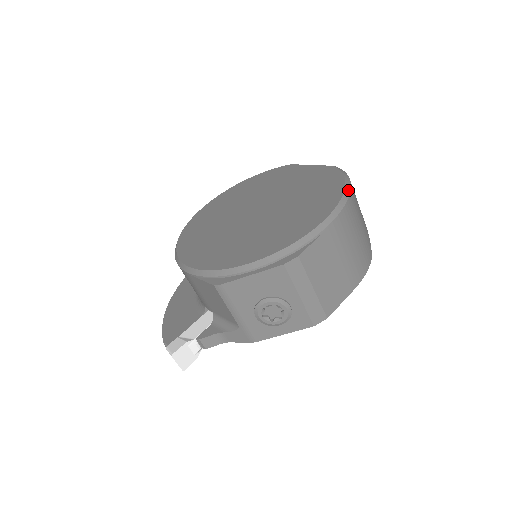
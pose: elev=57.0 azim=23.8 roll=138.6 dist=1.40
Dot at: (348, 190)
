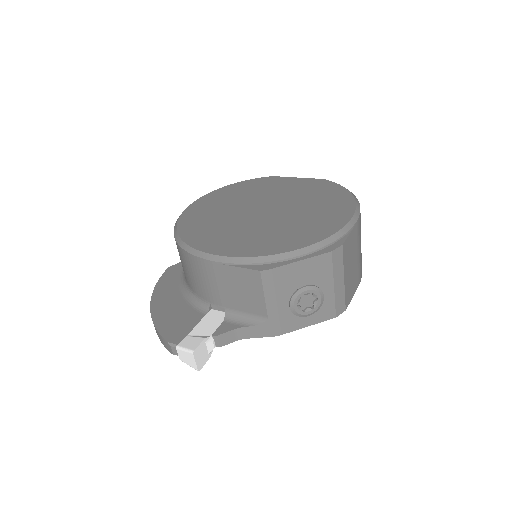
Dot at: (355, 197)
